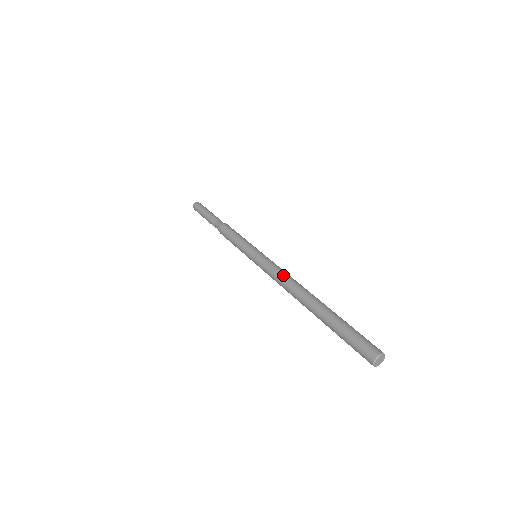
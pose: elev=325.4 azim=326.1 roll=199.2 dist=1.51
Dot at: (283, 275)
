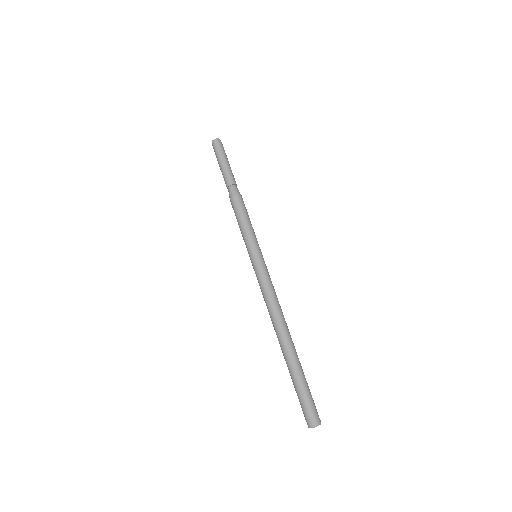
Dot at: (268, 303)
